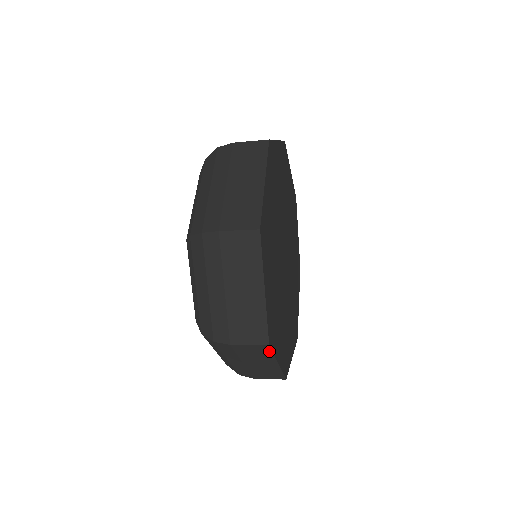
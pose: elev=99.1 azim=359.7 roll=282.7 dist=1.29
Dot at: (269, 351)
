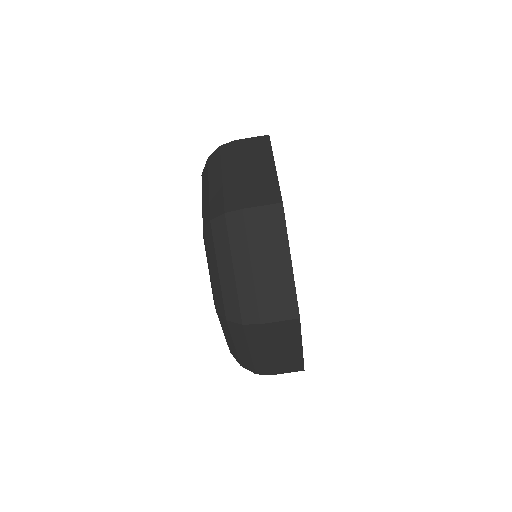
Dot at: (282, 220)
